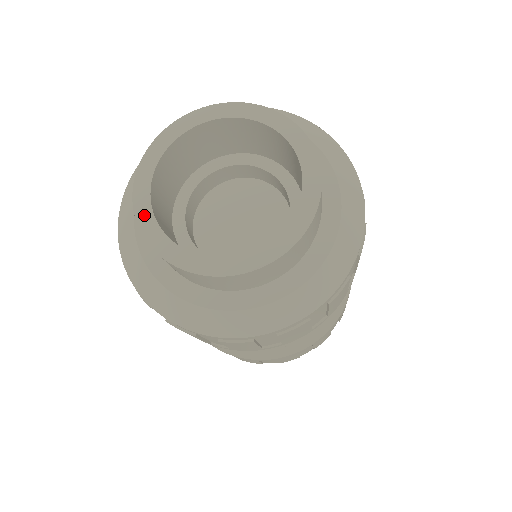
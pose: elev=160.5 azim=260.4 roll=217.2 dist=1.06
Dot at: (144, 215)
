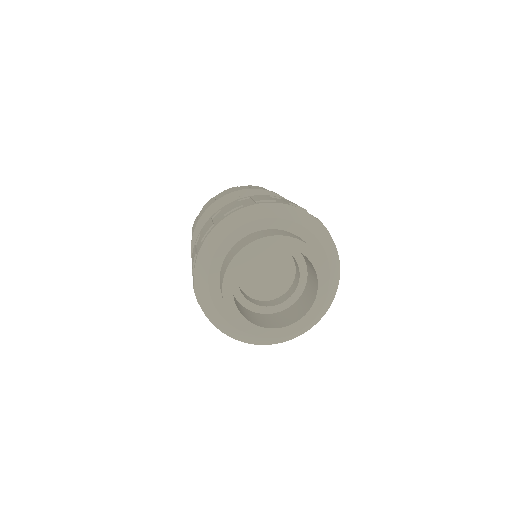
Dot at: (231, 308)
